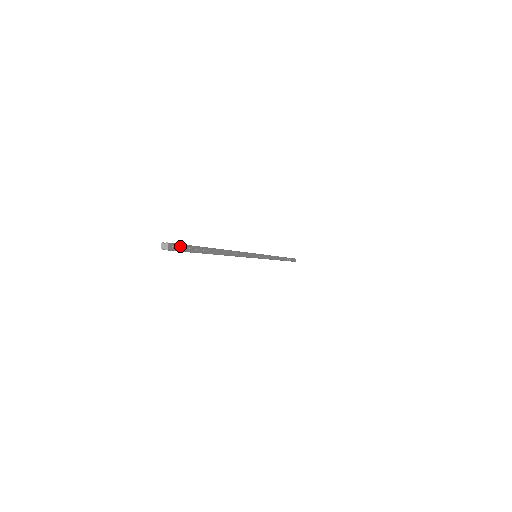
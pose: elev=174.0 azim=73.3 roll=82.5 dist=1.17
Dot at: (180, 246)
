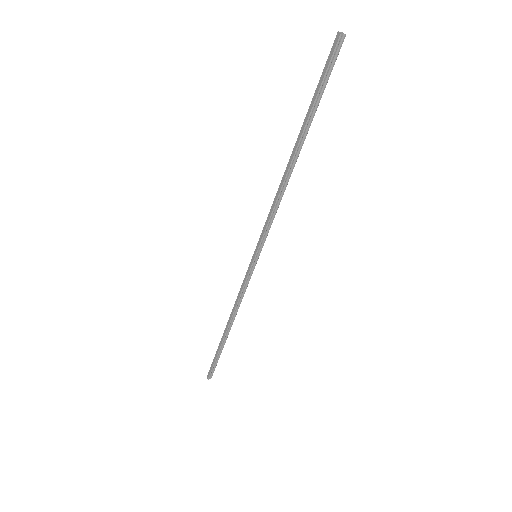
Dot at: (333, 59)
